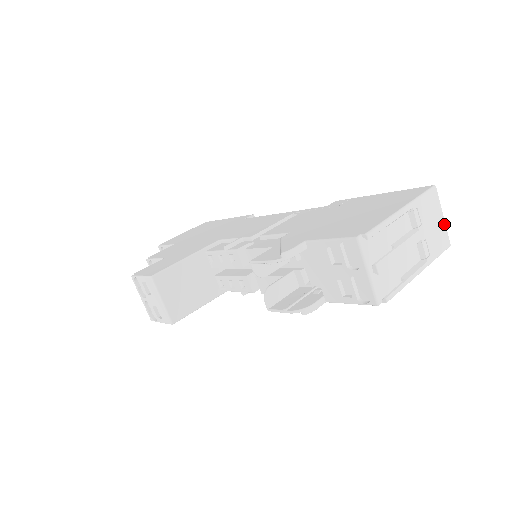
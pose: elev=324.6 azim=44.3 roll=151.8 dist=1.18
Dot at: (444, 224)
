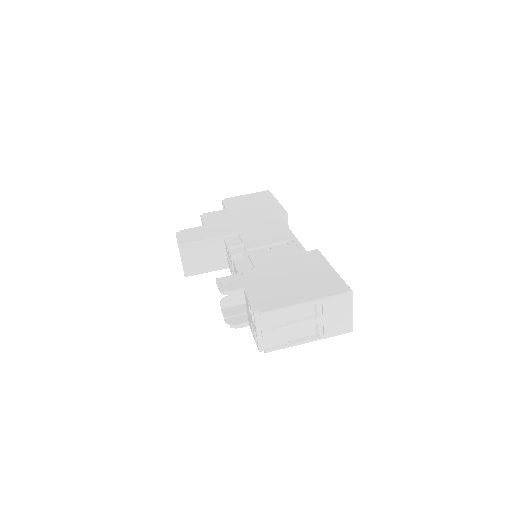
Dot at: (351, 317)
